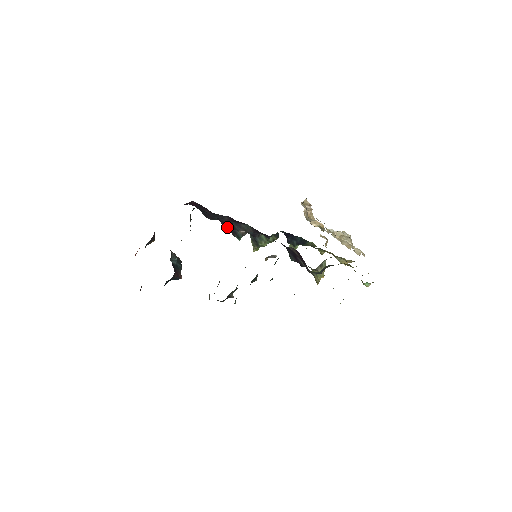
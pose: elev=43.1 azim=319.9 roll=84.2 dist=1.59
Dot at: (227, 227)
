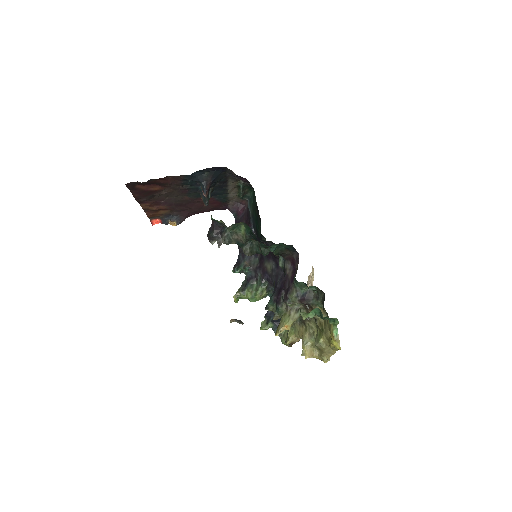
Dot at: occluded
